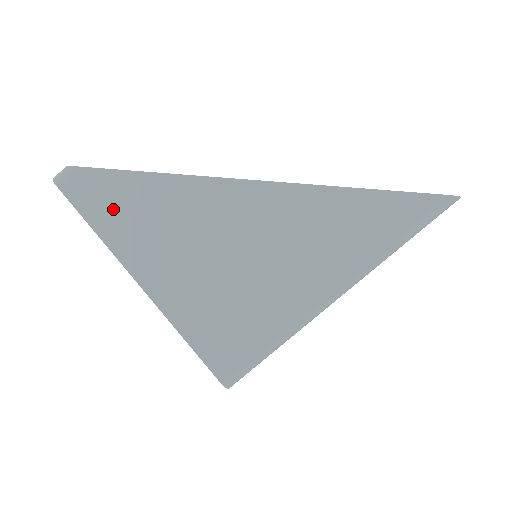
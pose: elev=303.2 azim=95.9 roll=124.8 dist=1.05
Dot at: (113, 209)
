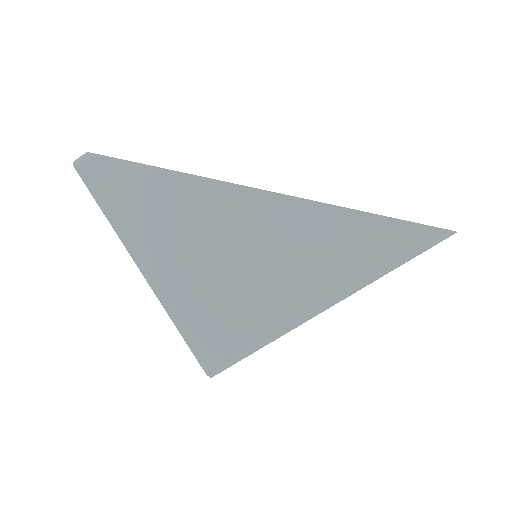
Dot at: (125, 198)
